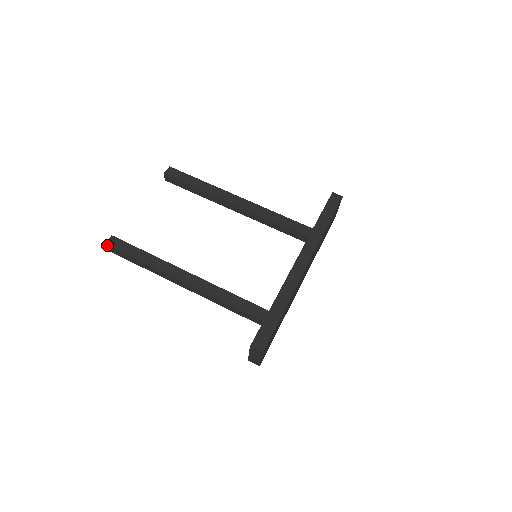
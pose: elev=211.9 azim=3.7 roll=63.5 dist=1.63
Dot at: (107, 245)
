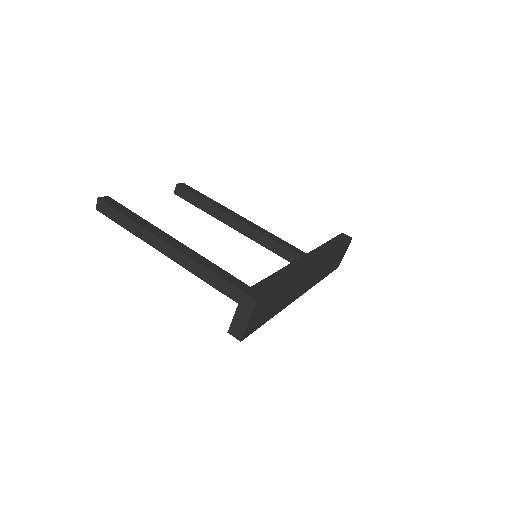
Dot at: (100, 199)
